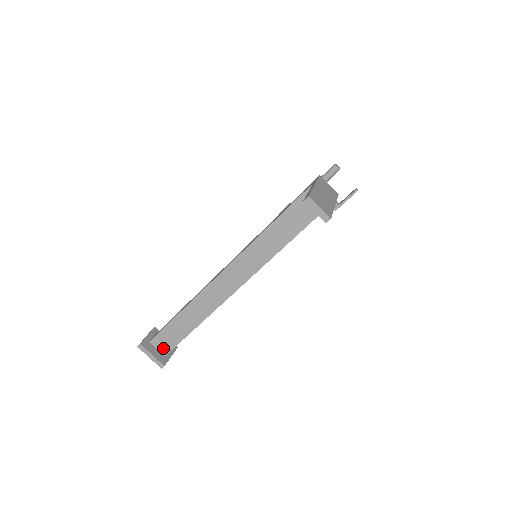
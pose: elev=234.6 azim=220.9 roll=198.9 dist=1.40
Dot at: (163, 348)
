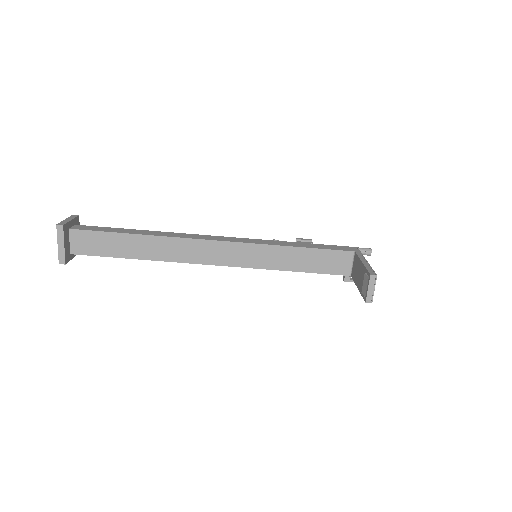
Dot at: (78, 246)
